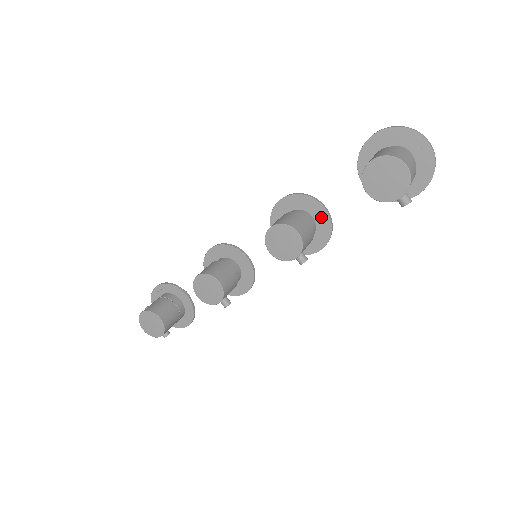
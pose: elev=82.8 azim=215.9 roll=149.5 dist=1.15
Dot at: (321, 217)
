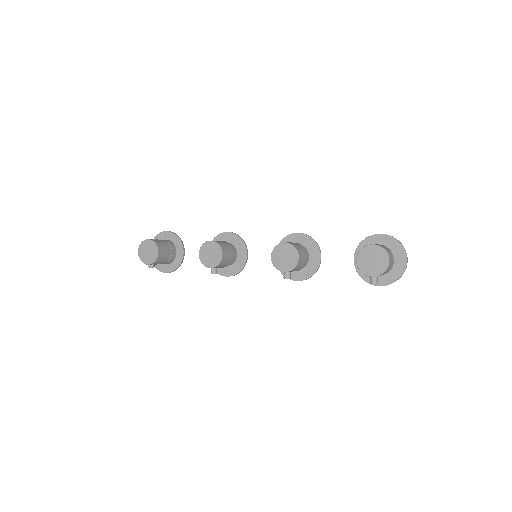
Dot at: (314, 261)
